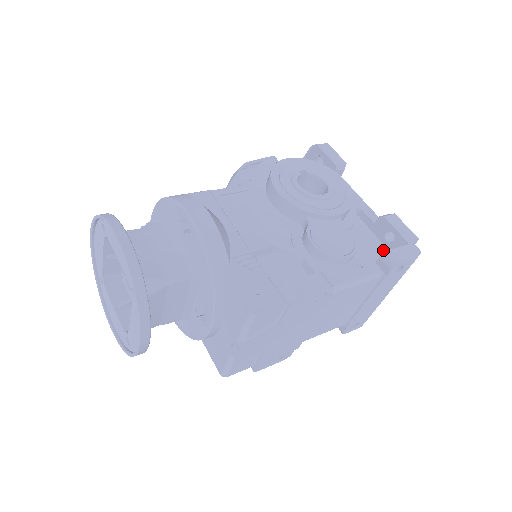
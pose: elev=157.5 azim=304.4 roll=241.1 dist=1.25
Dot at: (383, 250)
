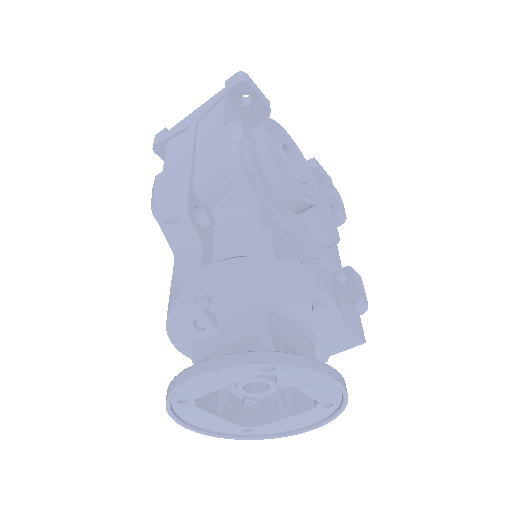
Dot at: occluded
